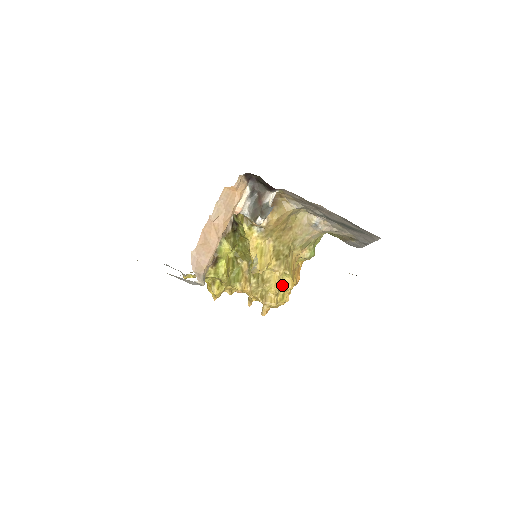
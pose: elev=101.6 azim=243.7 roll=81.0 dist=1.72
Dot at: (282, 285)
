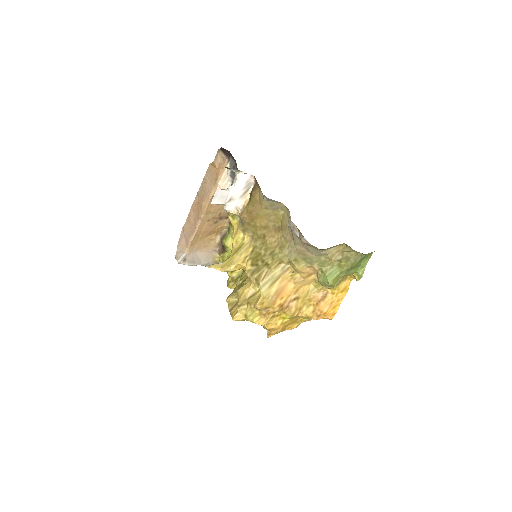
Dot at: (252, 299)
